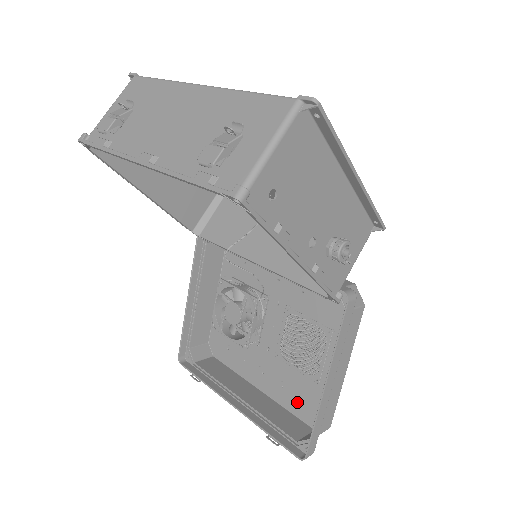
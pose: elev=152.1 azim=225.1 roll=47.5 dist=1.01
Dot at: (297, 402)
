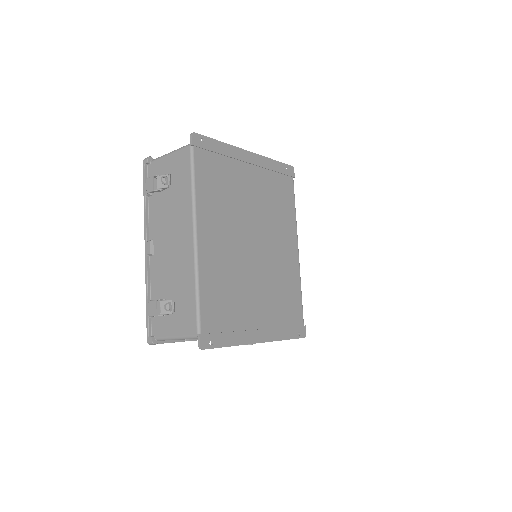
Dot at: occluded
